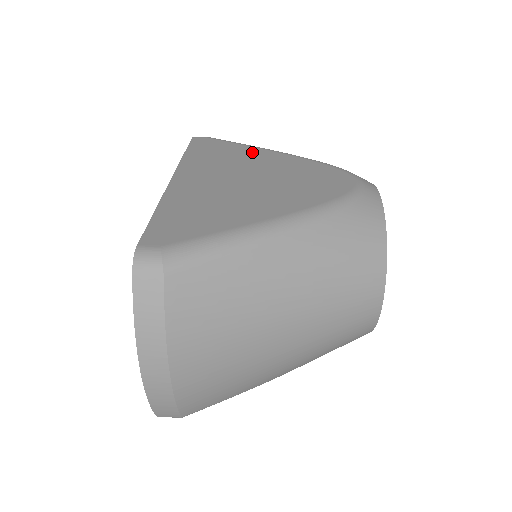
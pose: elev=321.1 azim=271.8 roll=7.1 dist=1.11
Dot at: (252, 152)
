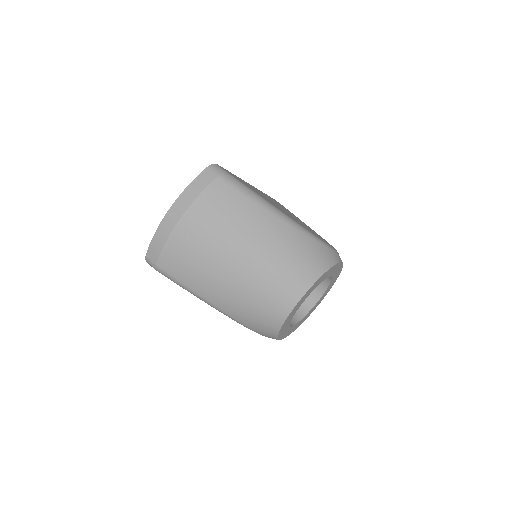
Dot at: occluded
